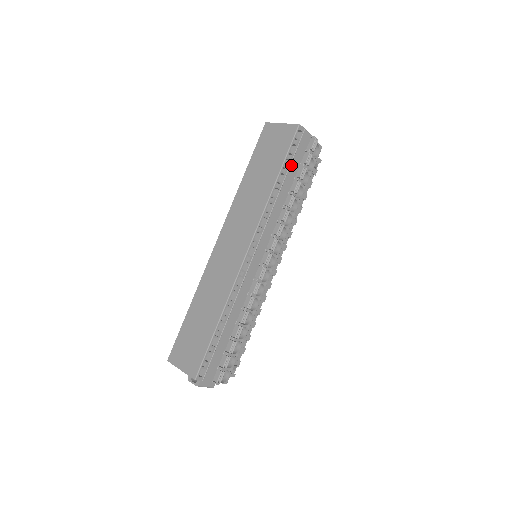
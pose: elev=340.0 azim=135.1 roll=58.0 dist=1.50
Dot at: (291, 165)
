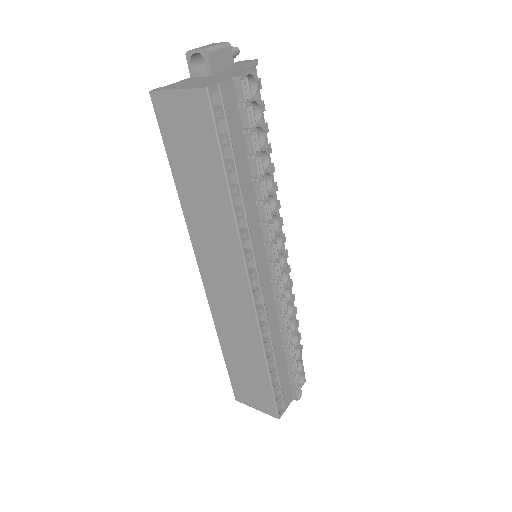
Dot at: (233, 149)
